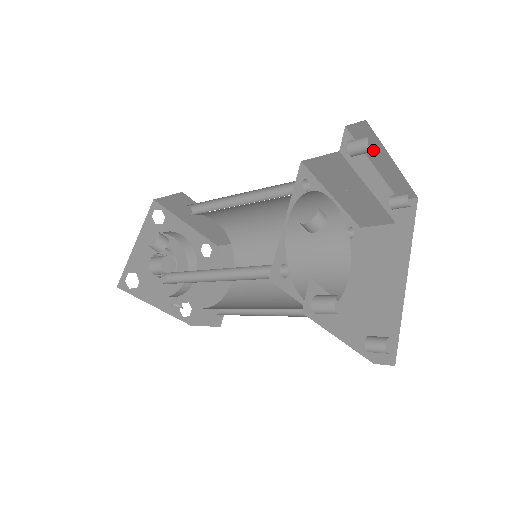
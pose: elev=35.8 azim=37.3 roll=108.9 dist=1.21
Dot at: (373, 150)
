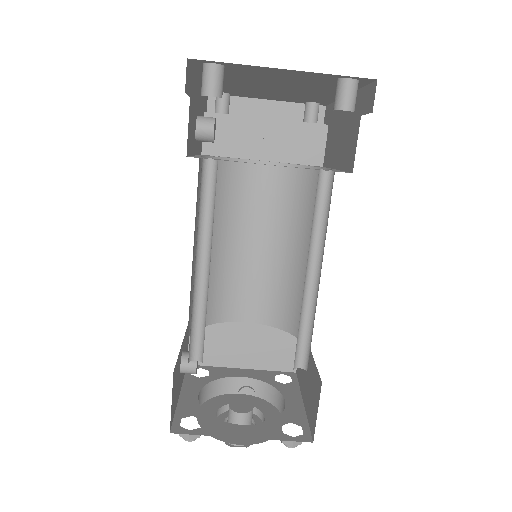
Dot at: (244, 109)
